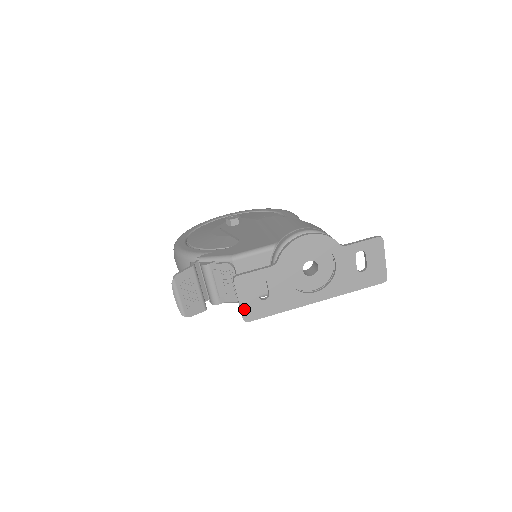
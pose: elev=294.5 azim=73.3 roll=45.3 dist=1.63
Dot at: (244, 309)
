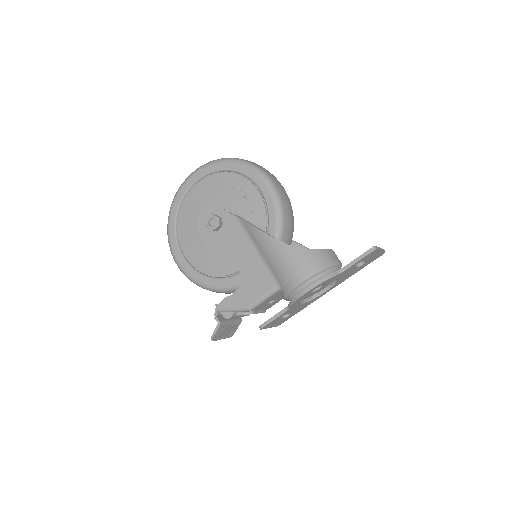
Dot at: occluded
